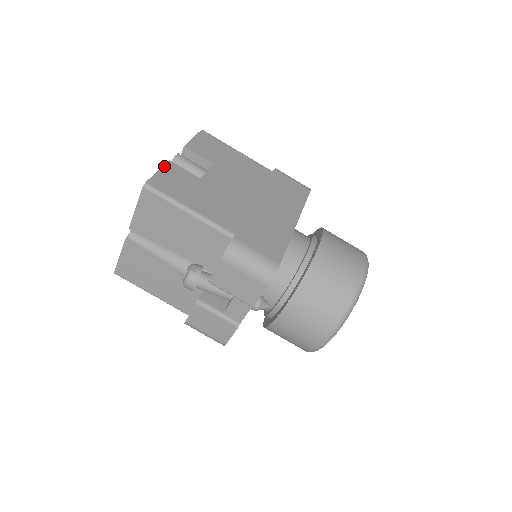
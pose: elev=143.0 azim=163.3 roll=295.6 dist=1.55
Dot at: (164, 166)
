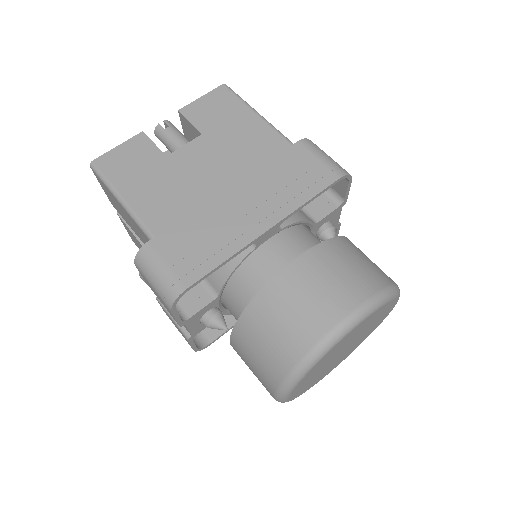
Dot at: (130, 139)
